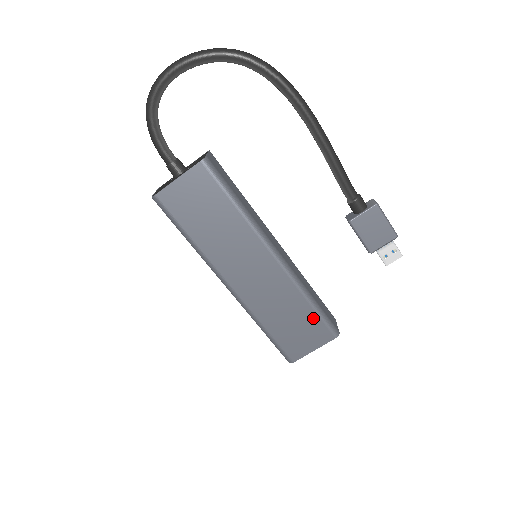
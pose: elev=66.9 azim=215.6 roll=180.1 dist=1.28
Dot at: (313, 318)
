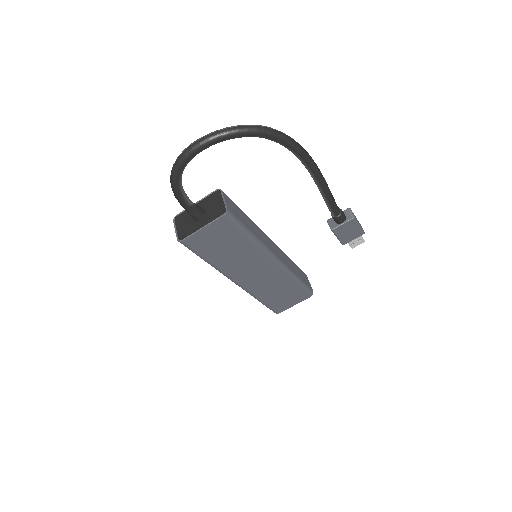
Dot at: (297, 289)
